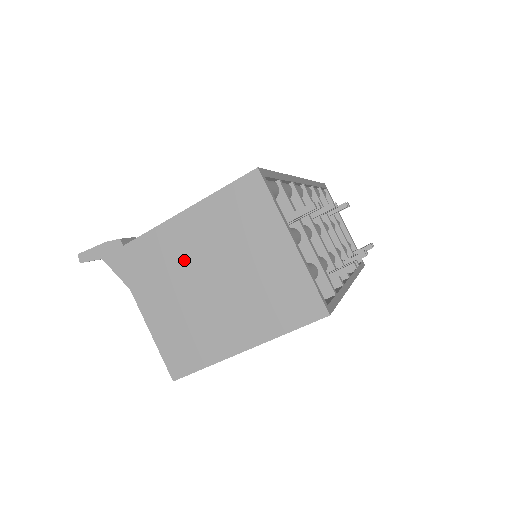
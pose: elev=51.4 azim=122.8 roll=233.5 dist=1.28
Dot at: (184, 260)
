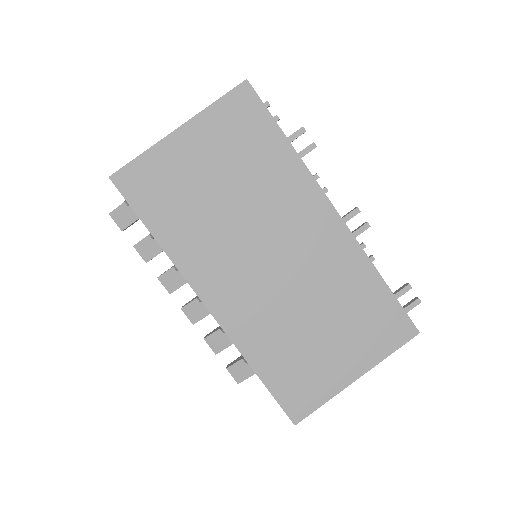
Dot at: occluded
